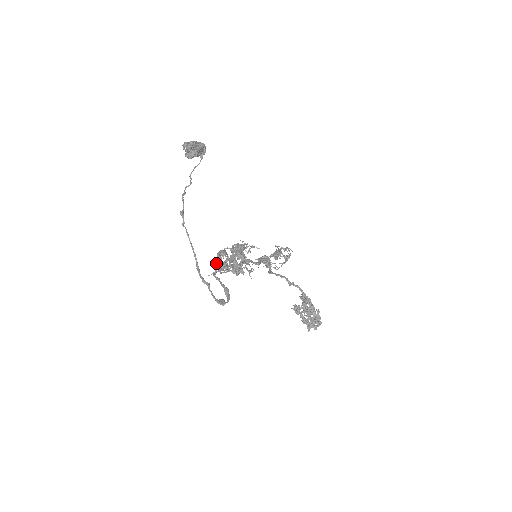
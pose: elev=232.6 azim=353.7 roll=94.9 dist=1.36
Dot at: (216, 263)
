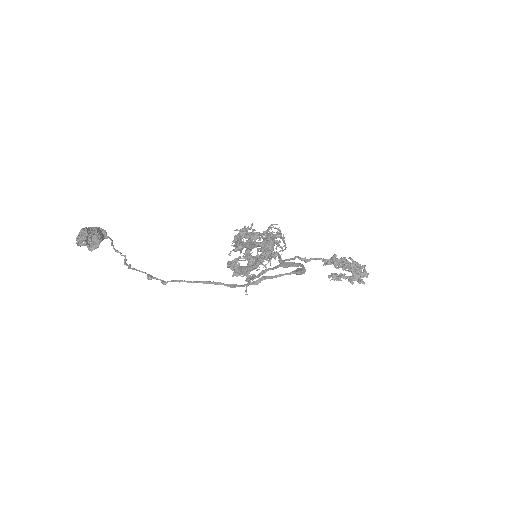
Dot at: (239, 272)
